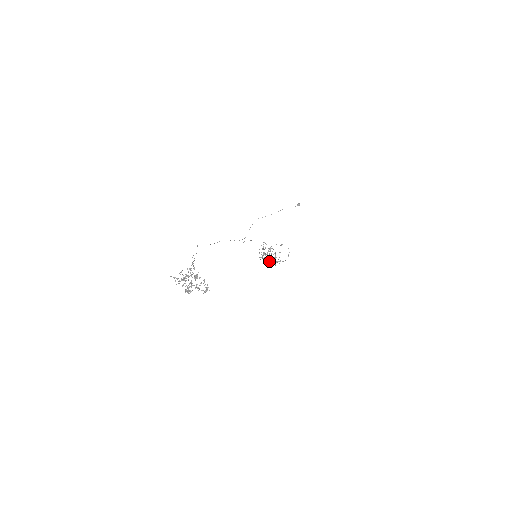
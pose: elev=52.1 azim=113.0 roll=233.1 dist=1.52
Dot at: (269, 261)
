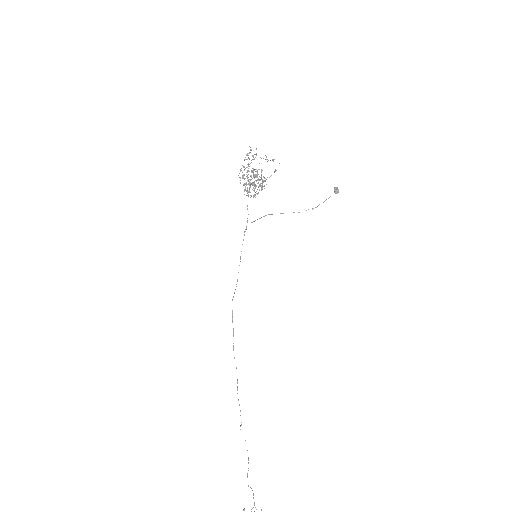
Dot at: occluded
